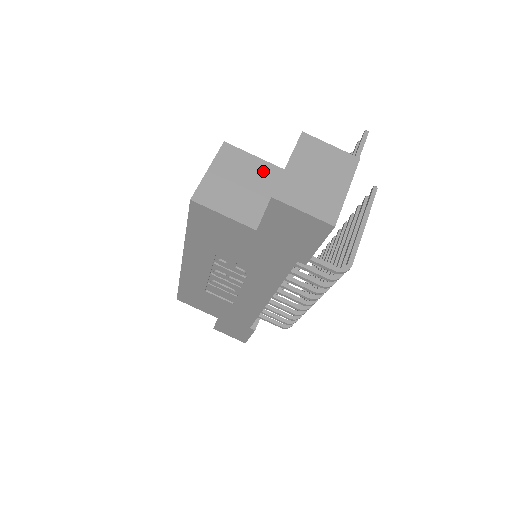
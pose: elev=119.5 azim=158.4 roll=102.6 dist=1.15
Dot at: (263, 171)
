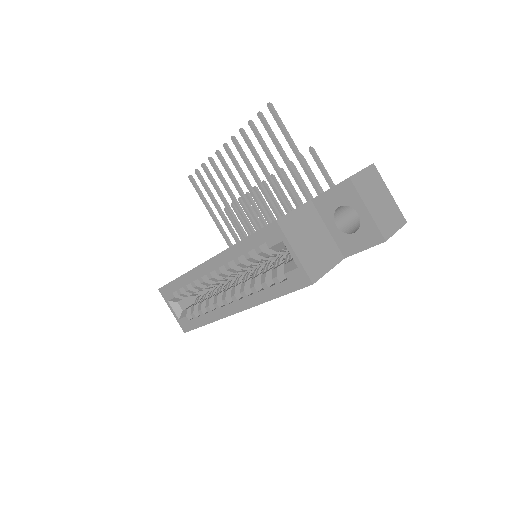
Dot at: (308, 215)
